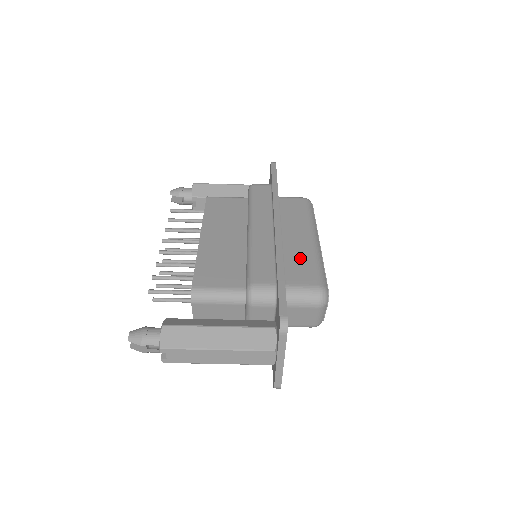
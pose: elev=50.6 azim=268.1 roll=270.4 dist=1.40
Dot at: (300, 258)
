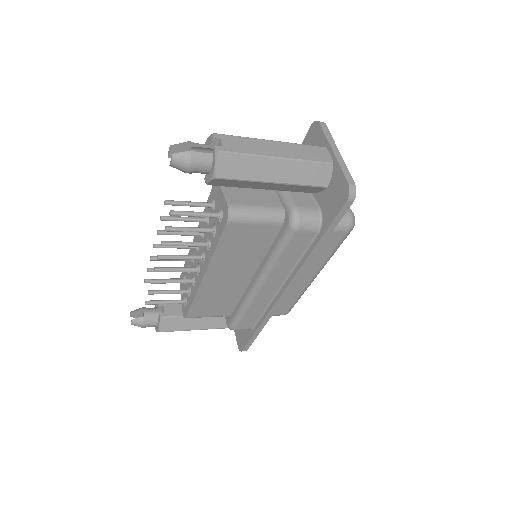
Dot at: (287, 297)
